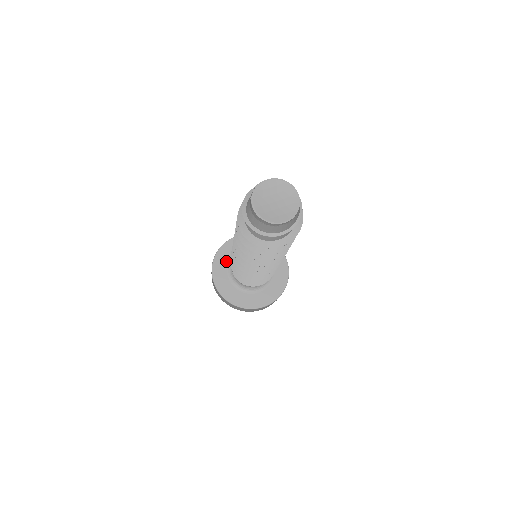
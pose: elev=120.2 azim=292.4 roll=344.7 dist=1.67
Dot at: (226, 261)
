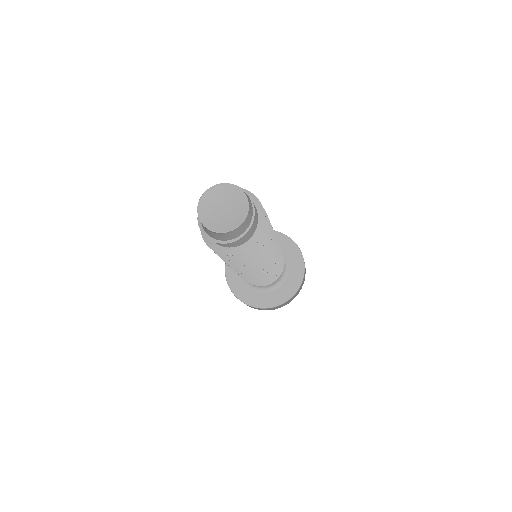
Dot at: occluded
